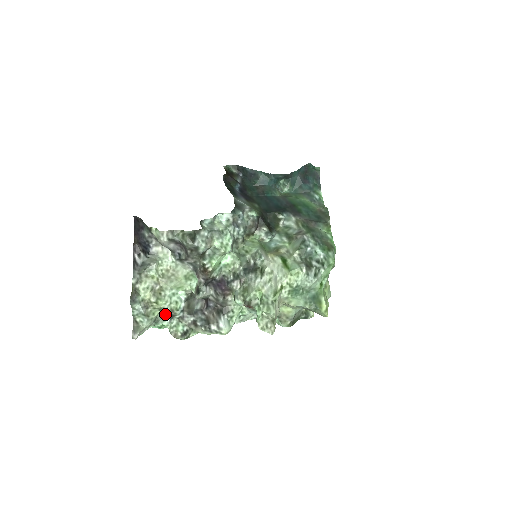
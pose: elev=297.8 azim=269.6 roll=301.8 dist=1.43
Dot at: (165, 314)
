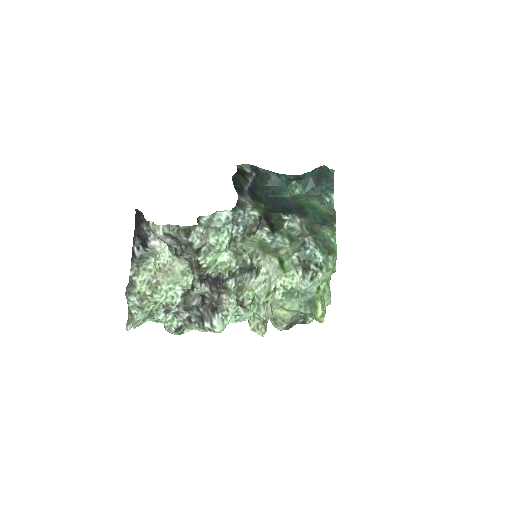
Dot at: (160, 308)
